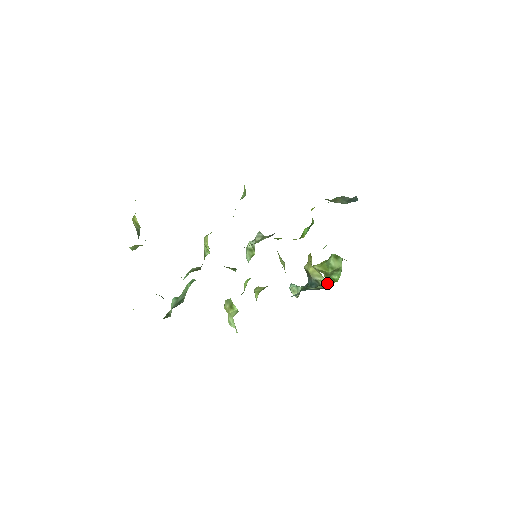
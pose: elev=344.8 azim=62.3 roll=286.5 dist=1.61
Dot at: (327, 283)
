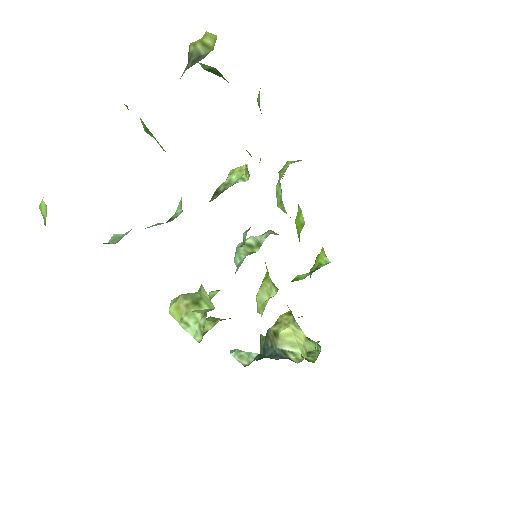
Dot at: (301, 358)
